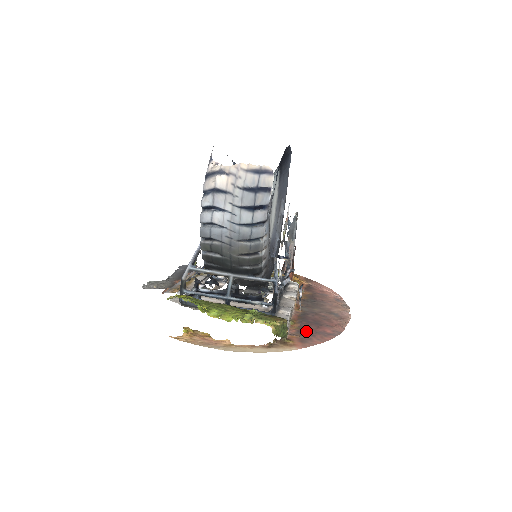
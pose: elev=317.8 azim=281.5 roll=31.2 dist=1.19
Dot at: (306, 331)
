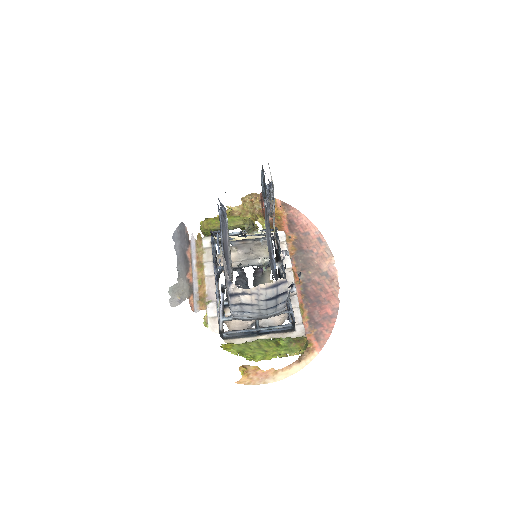
Dot at: (315, 320)
